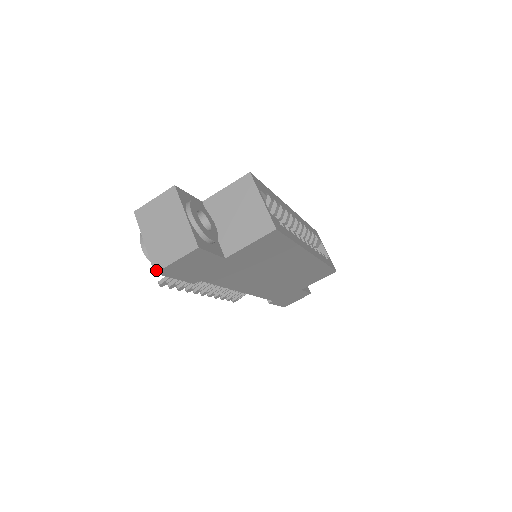
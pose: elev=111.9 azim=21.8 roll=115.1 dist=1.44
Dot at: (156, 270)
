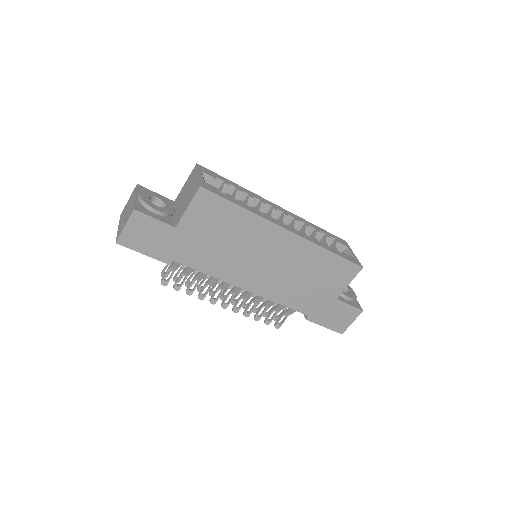
Dot at: (116, 240)
